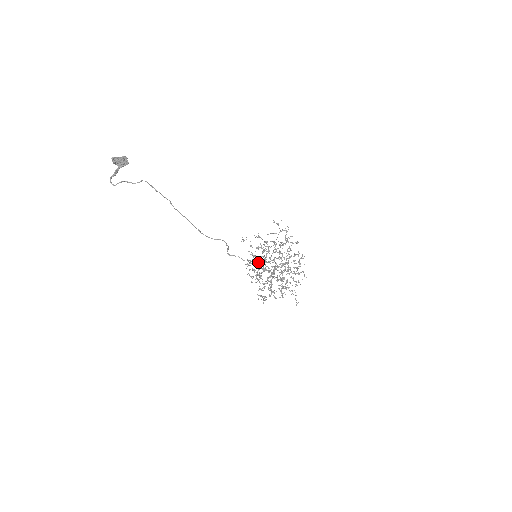
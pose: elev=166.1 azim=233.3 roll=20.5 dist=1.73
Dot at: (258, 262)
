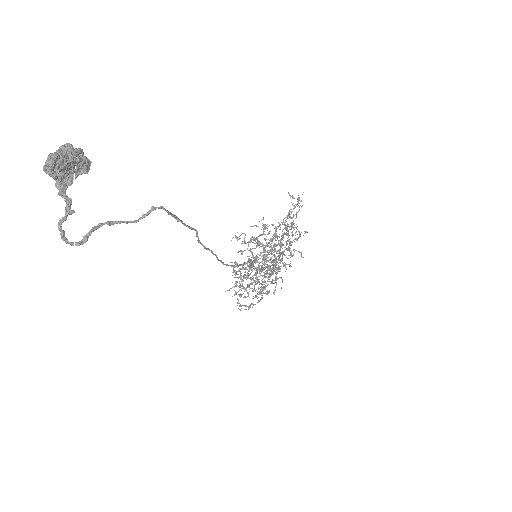
Dot at: (278, 269)
